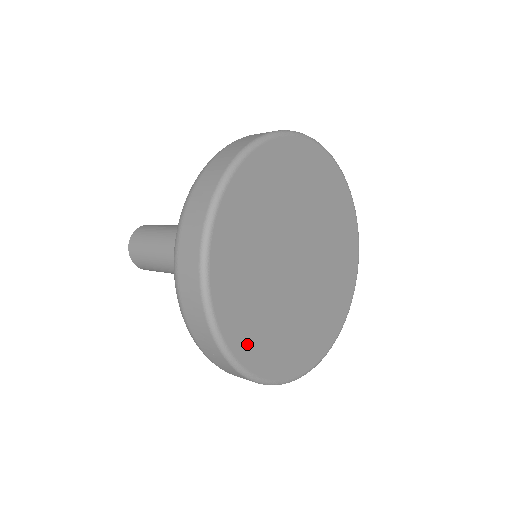
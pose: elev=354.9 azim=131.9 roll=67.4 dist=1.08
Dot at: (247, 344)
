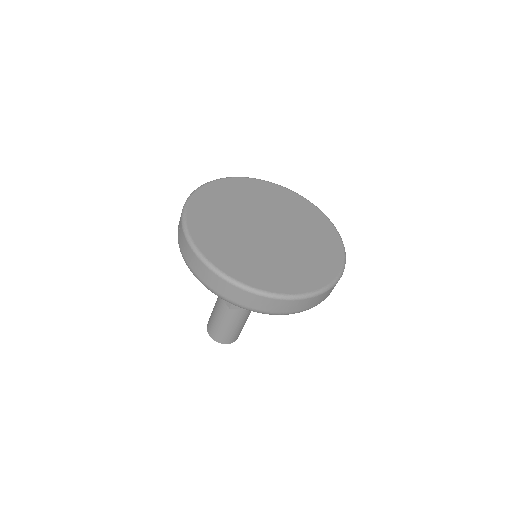
Dot at: (214, 252)
